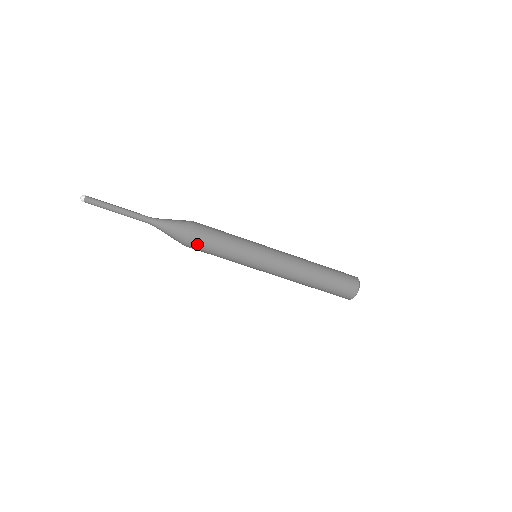
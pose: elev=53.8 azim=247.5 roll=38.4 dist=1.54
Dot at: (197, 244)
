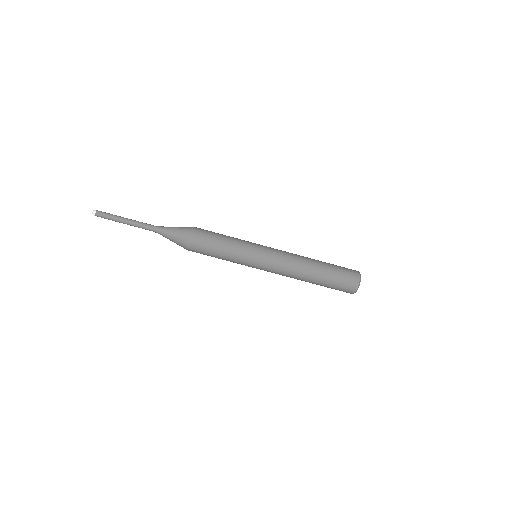
Dot at: (201, 237)
